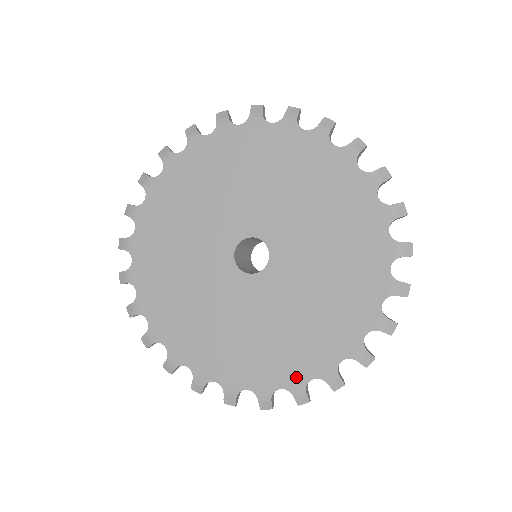
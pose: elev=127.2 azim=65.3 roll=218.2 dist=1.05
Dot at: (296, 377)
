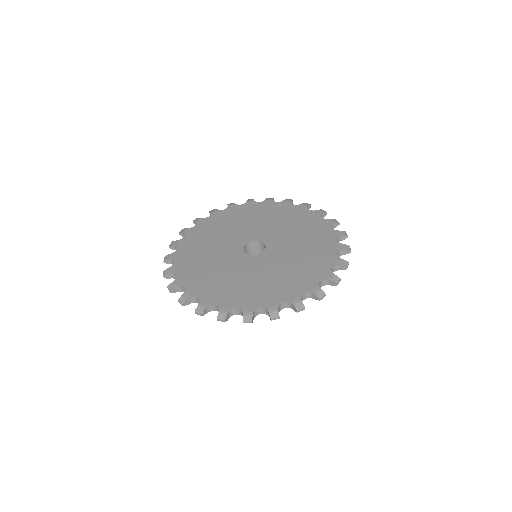
Dot at: (293, 294)
